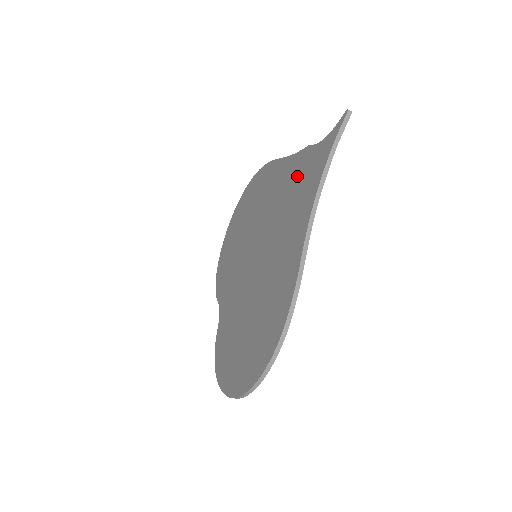
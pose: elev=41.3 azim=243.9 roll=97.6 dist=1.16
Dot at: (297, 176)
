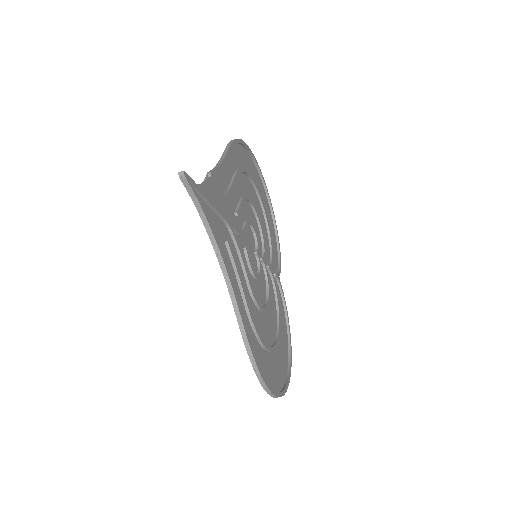
Dot at: (219, 204)
